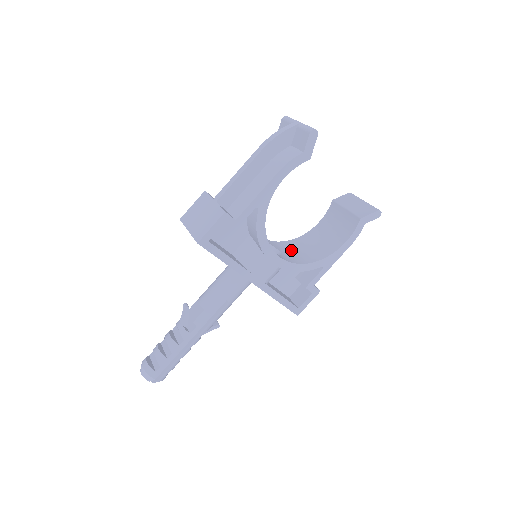
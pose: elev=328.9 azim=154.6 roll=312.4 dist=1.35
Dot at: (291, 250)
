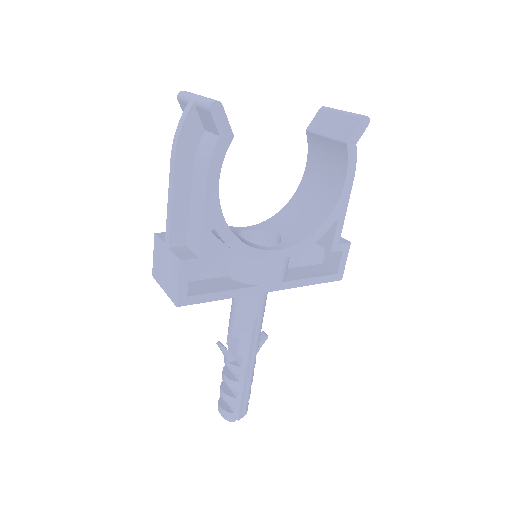
Dot at: (291, 220)
